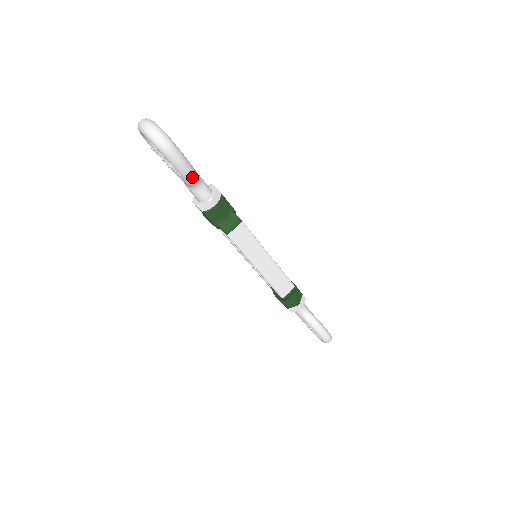
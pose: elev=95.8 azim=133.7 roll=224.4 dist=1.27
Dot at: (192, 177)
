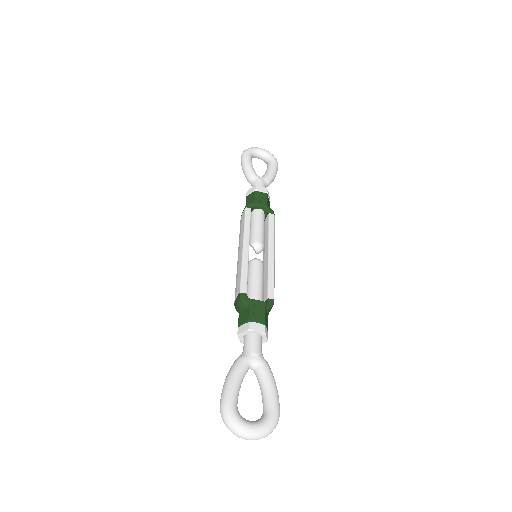
Dot at: (271, 373)
